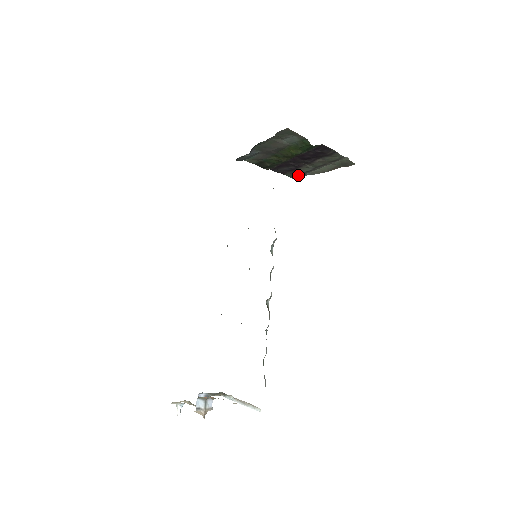
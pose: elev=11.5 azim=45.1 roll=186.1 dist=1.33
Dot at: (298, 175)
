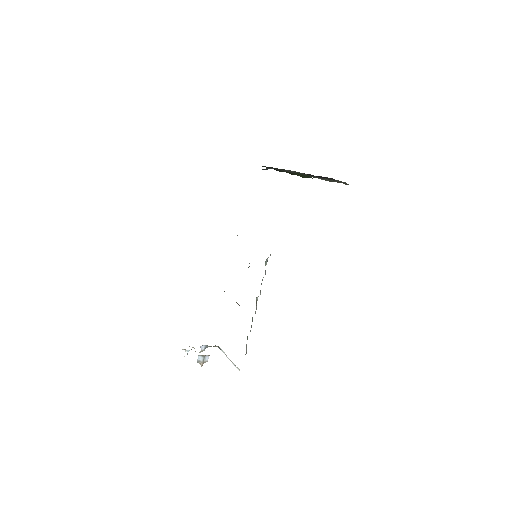
Dot at: occluded
